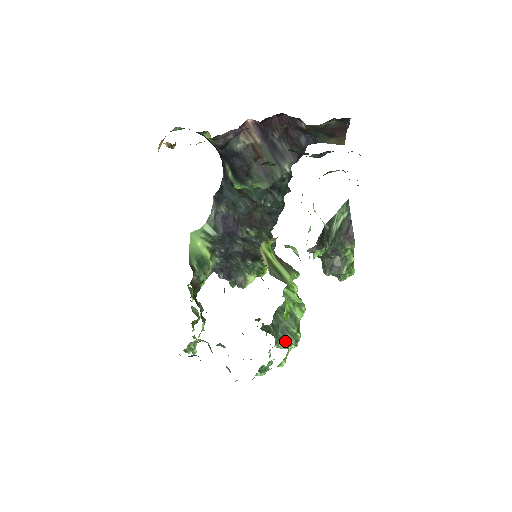
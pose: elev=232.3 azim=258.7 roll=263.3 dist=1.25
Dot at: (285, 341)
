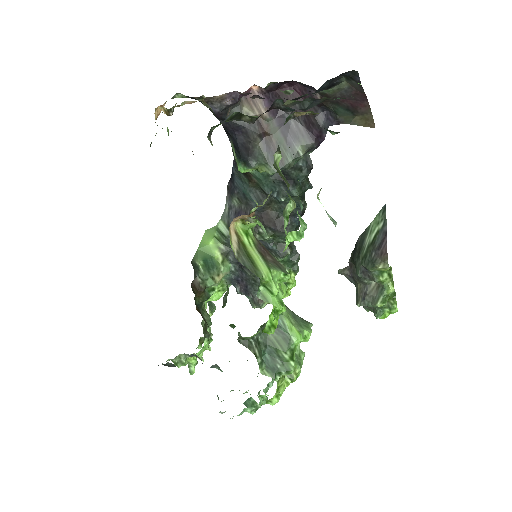
Dot at: (273, 367)
